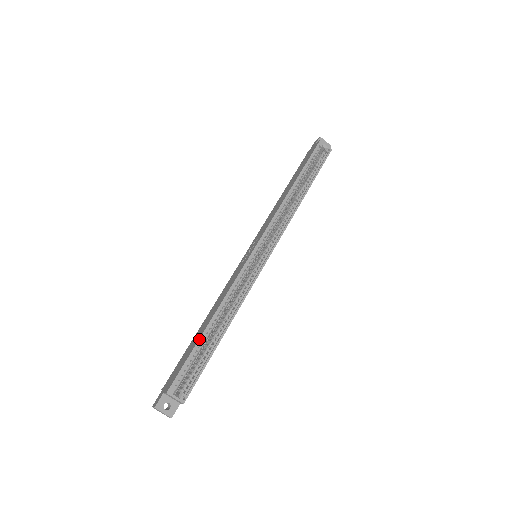
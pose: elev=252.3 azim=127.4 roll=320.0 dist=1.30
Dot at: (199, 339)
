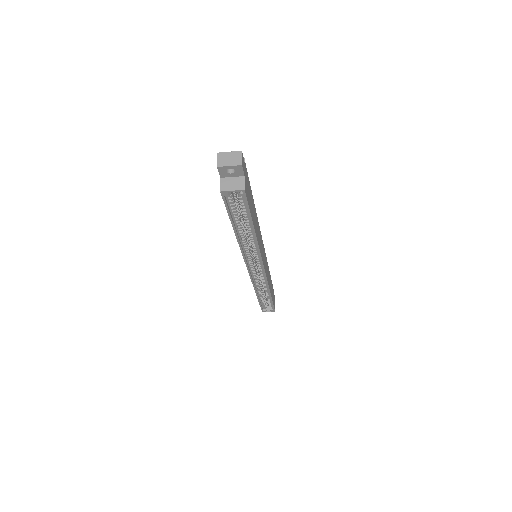
Dot at: (258, 301)
